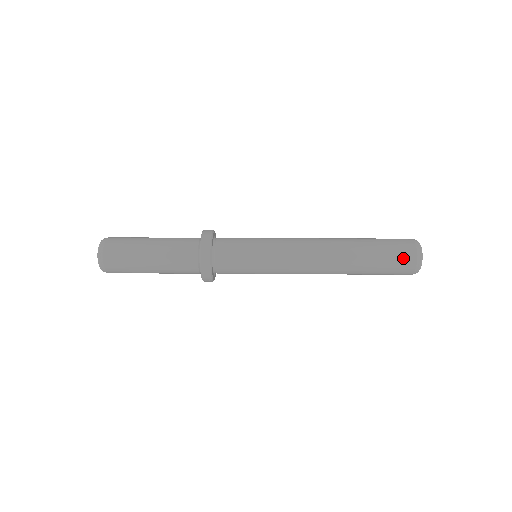
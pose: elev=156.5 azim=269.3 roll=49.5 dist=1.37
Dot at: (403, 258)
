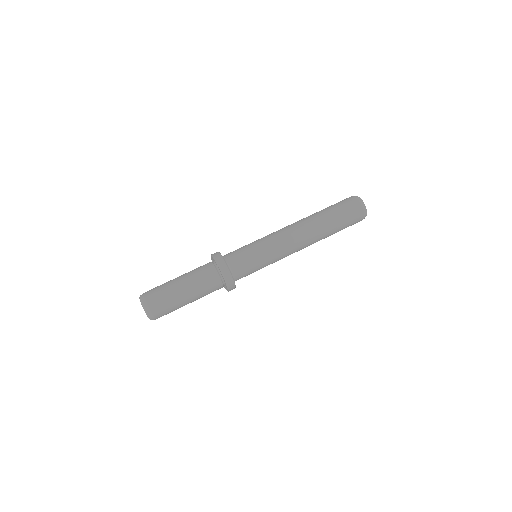
Dot at: (355, 223)
